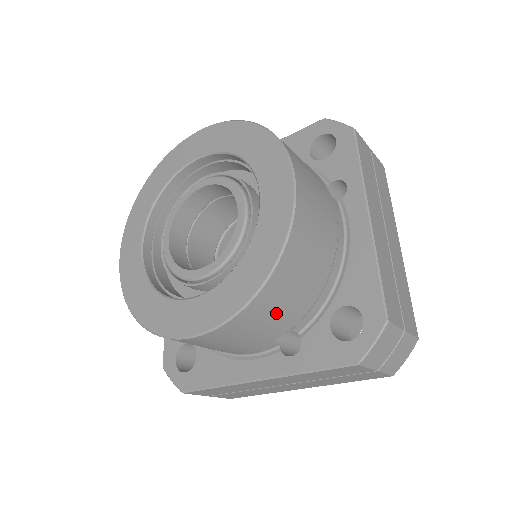
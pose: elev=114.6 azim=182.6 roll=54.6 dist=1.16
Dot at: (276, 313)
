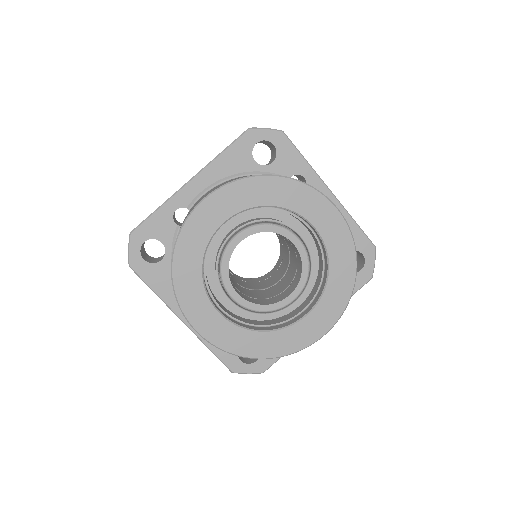
Dot at: occluded
